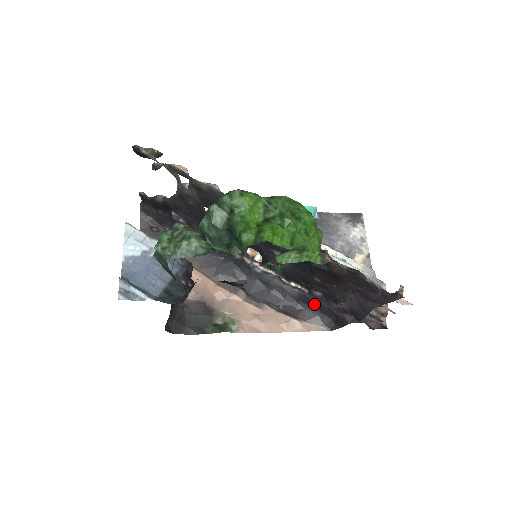
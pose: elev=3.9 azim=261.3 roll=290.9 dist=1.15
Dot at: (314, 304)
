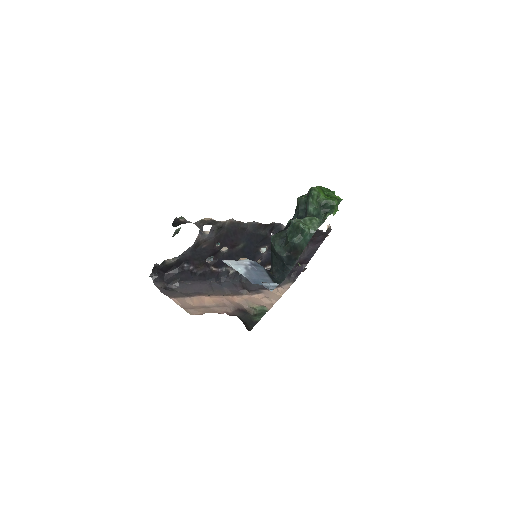
Dot at: occluded
